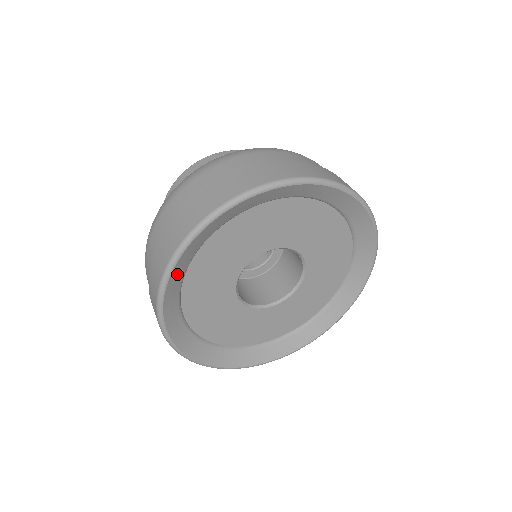
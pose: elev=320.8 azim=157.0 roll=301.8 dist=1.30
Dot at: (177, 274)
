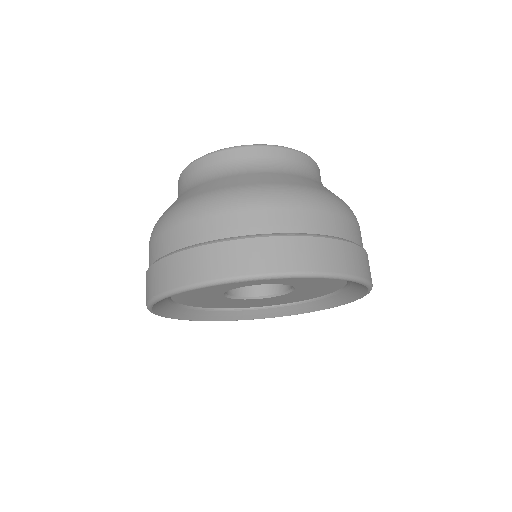
Dot at: occluded
